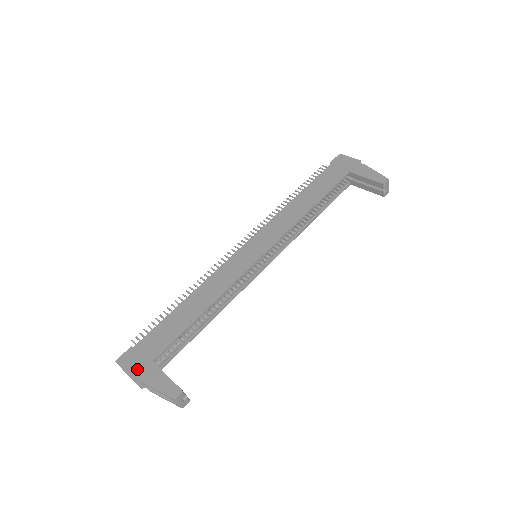
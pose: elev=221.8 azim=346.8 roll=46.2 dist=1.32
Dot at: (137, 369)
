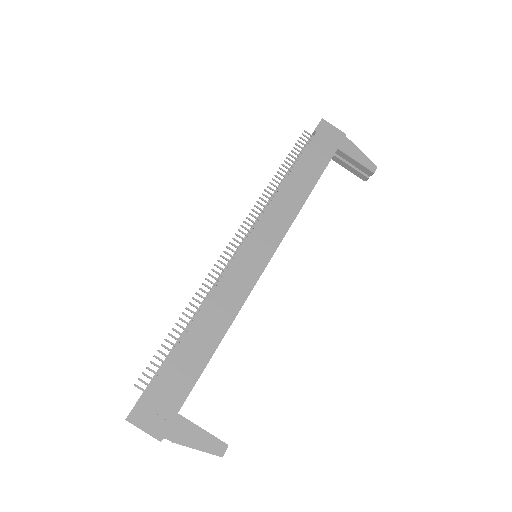
Dot at: (161, 426)
